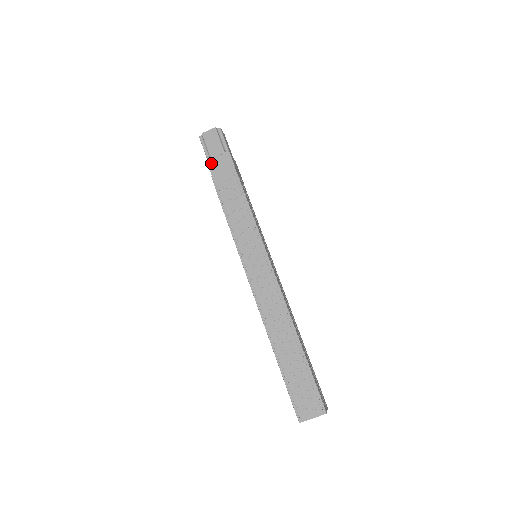
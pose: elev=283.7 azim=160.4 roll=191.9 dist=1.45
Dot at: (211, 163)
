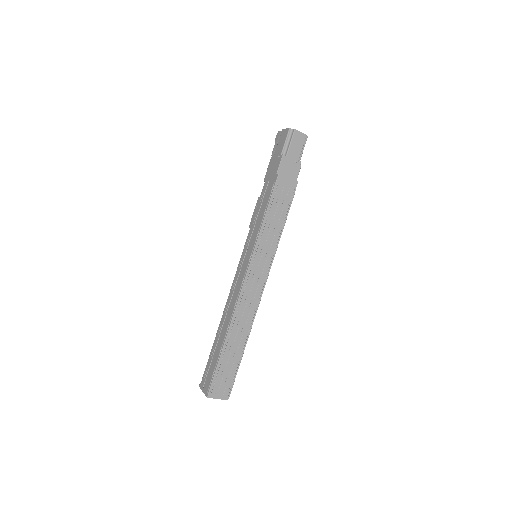
Dot at: (284, 161)
